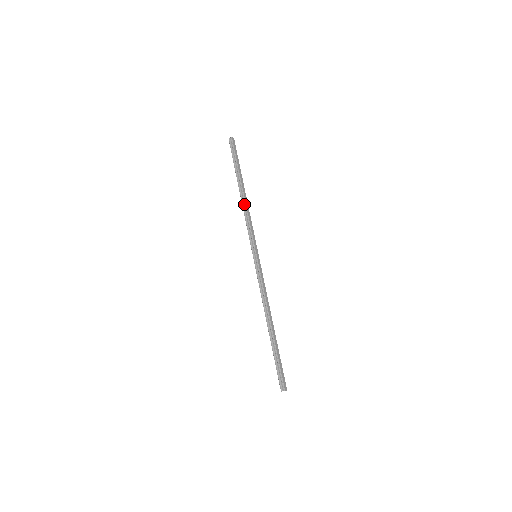
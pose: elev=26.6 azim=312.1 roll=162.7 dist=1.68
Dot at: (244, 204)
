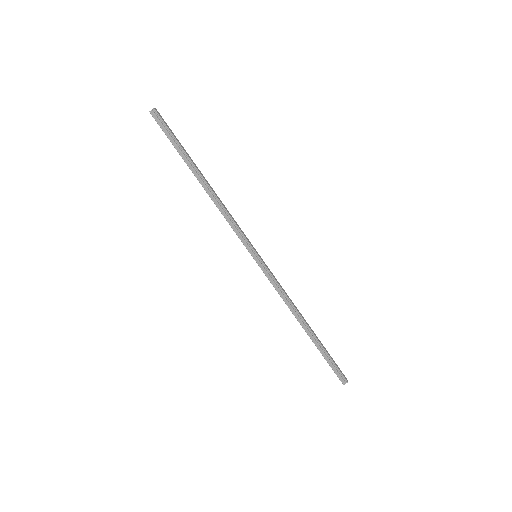
Dot at: (214, 197)
